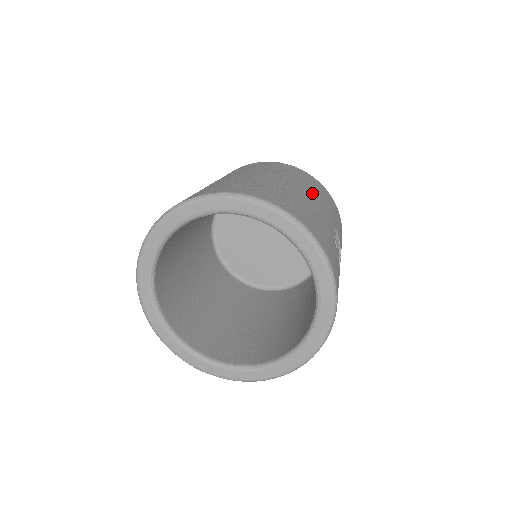
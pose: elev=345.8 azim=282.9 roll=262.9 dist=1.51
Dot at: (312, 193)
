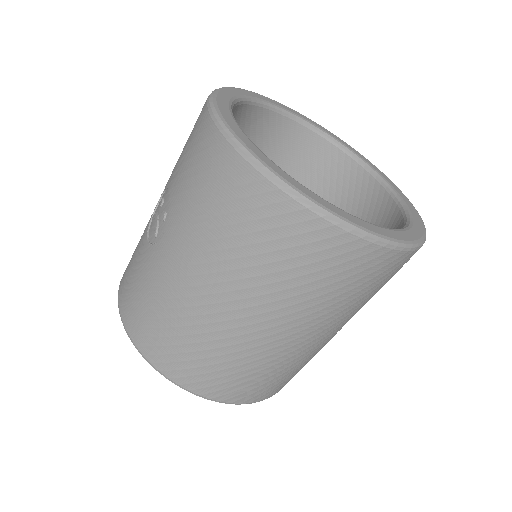
Dot at: occluded
